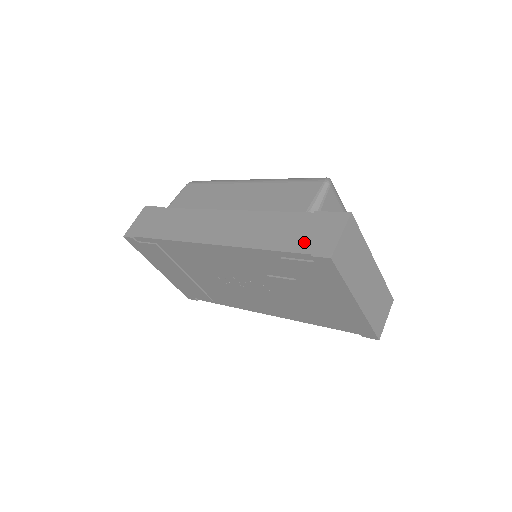
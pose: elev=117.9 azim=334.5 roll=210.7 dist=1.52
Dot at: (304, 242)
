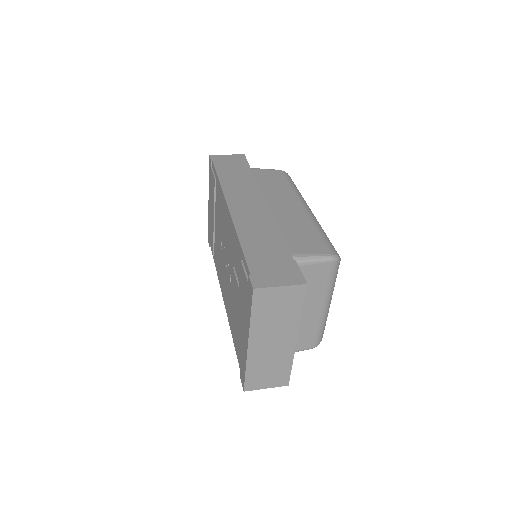
Dot at: (260, 265)
